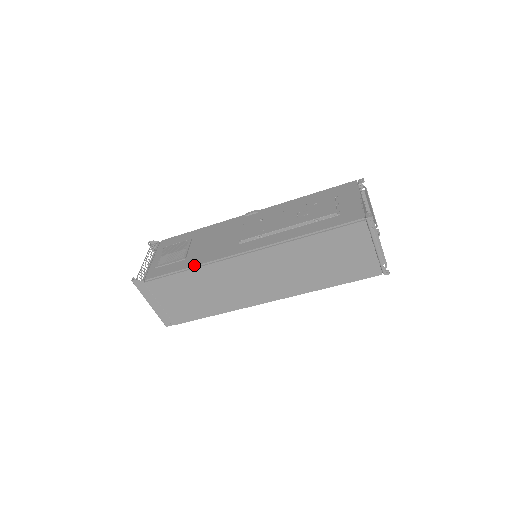
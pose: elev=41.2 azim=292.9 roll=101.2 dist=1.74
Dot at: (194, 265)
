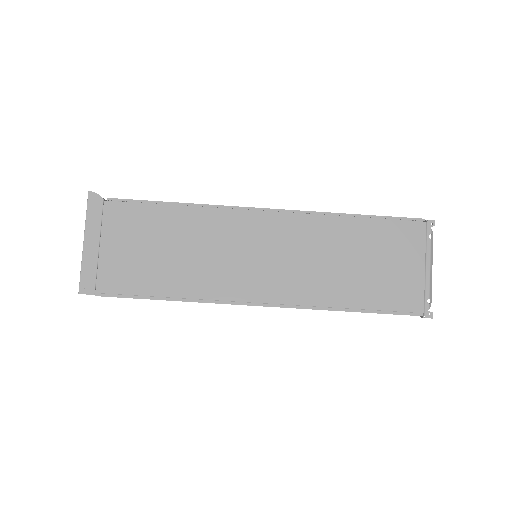
Dot at: (189, 203)
